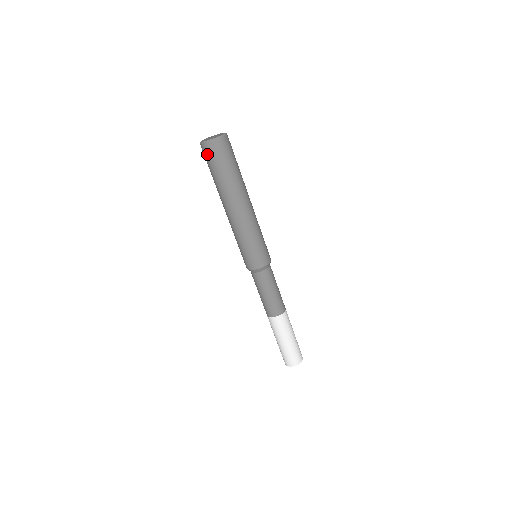
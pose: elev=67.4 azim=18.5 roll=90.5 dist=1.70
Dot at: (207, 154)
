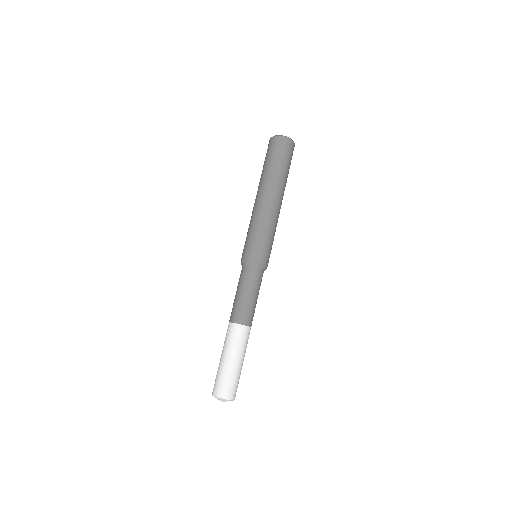
Dot at: (269, 146)
